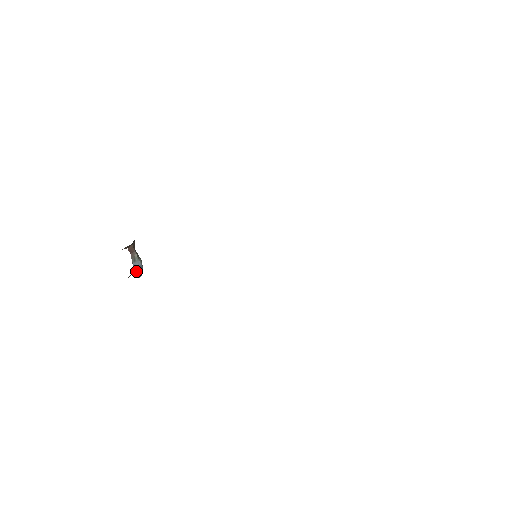
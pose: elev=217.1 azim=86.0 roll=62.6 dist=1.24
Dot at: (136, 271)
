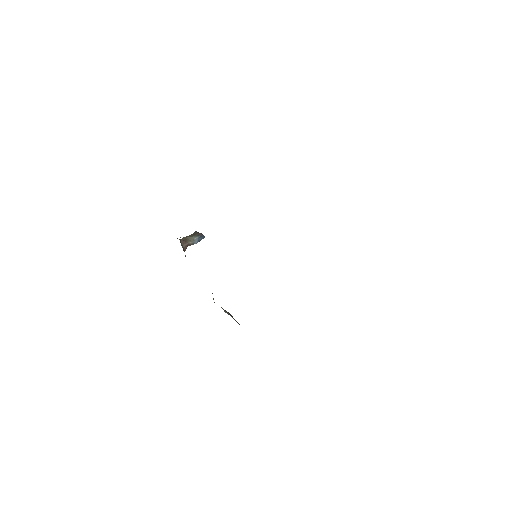
Dot at: occluded
